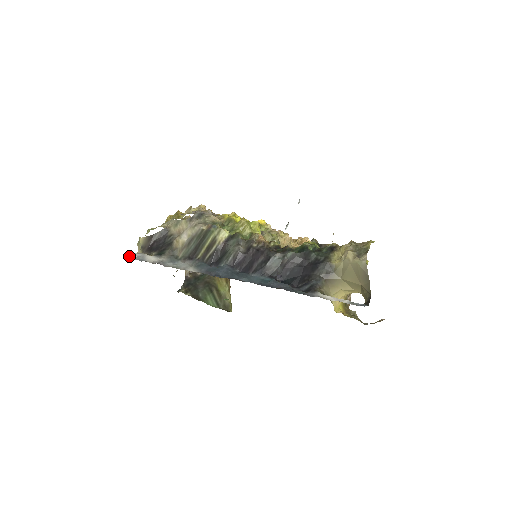
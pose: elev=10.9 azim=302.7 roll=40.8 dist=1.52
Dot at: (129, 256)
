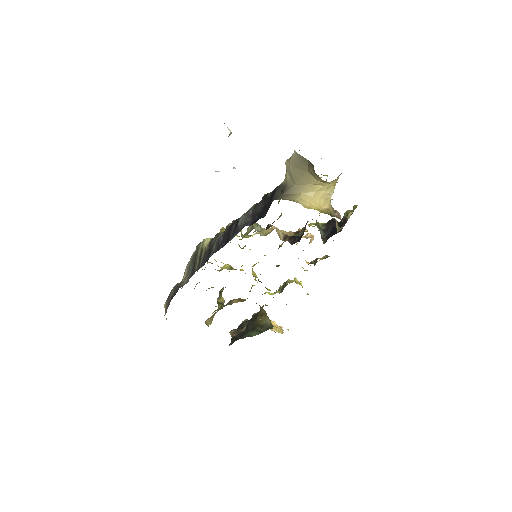
Dot at: occluded
